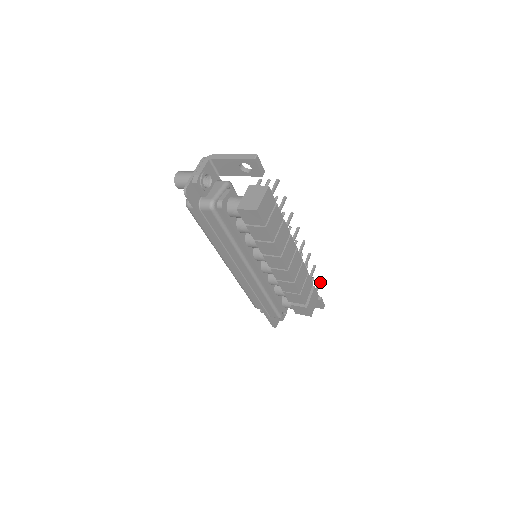
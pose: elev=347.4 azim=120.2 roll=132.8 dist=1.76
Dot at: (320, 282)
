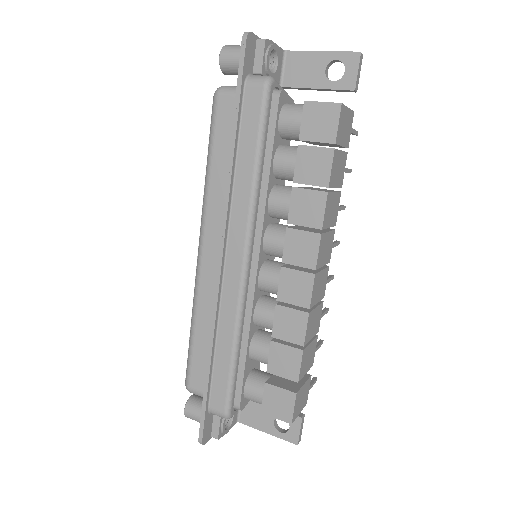
Dot at: (314, 382)
